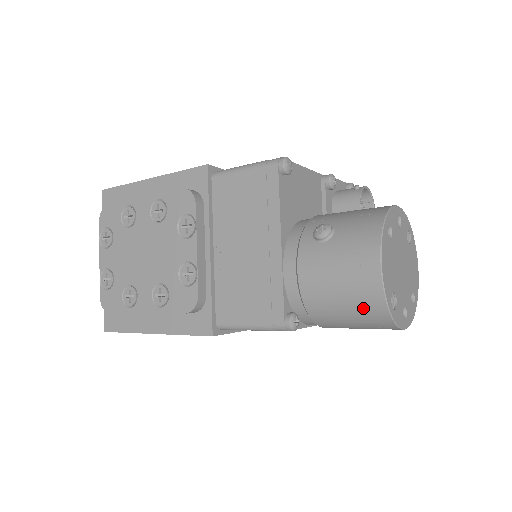
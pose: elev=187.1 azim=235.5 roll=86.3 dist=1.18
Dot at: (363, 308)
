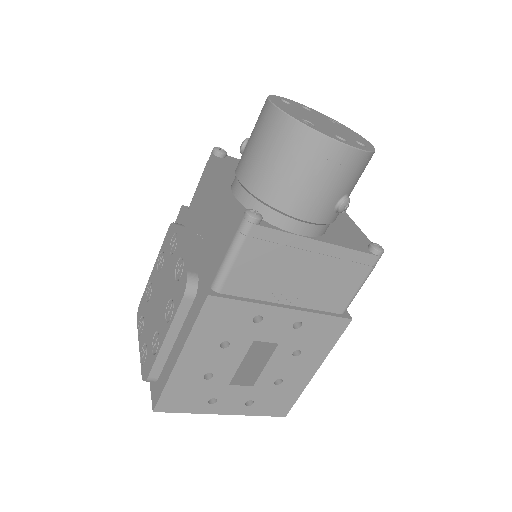
Dot at: (284, 143)
